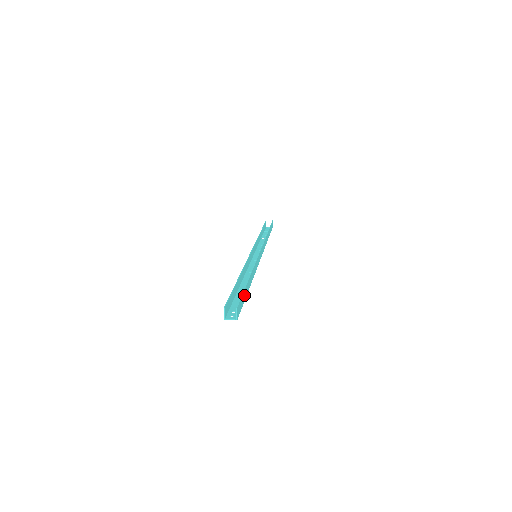
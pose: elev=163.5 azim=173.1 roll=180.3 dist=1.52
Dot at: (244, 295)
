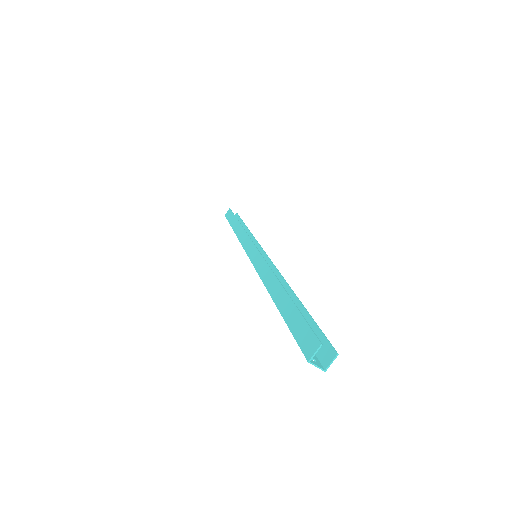
Dot at: occluded
